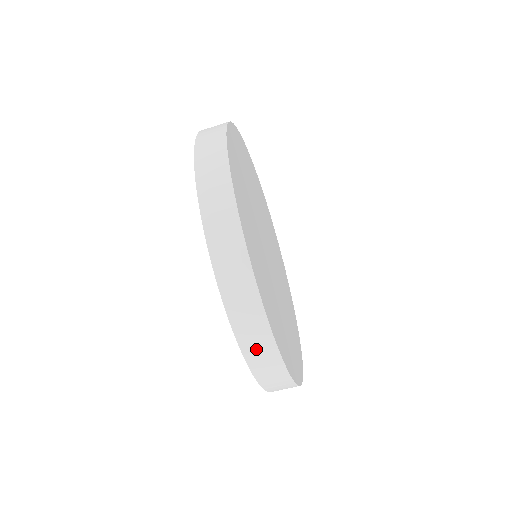
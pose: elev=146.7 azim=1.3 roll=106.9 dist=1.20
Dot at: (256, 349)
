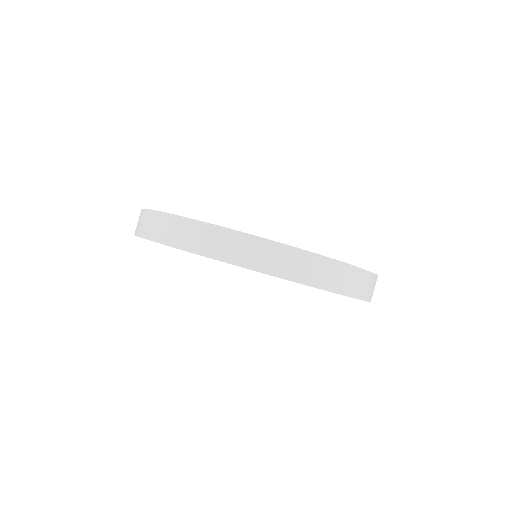
Dot at: (172, 233)
